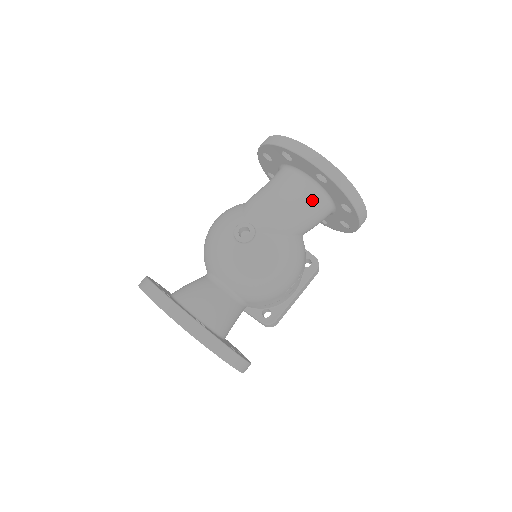
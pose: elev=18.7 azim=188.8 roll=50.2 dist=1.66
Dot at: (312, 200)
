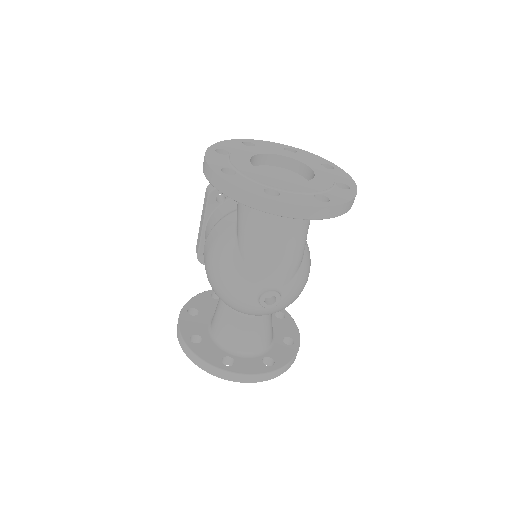
Dot at: occluded
